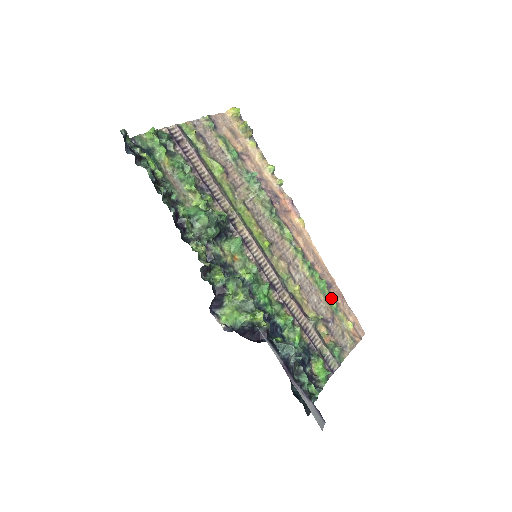
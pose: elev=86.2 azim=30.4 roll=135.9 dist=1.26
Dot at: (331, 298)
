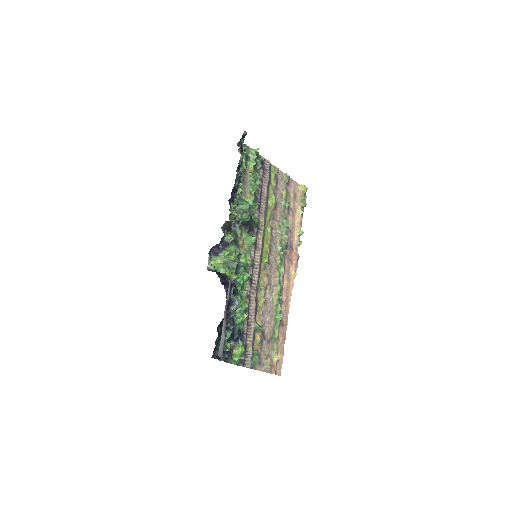
Dot at: (277, 330)
